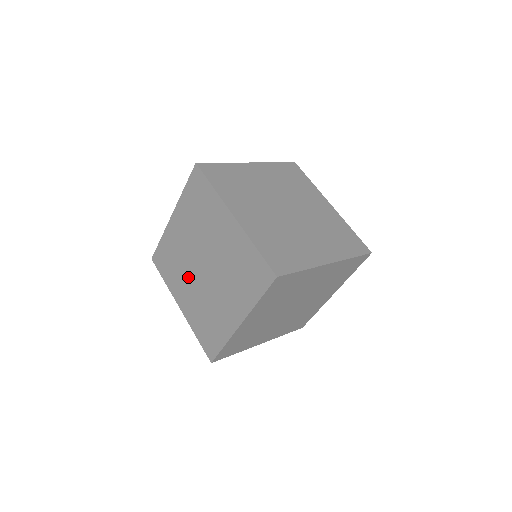
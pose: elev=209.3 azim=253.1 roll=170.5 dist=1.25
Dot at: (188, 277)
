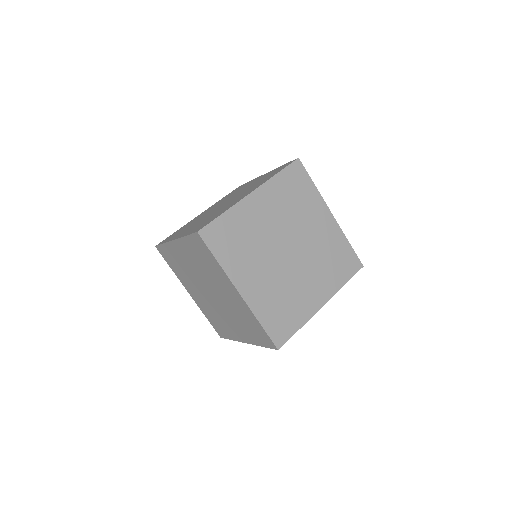
Dot at: (195, 286)
